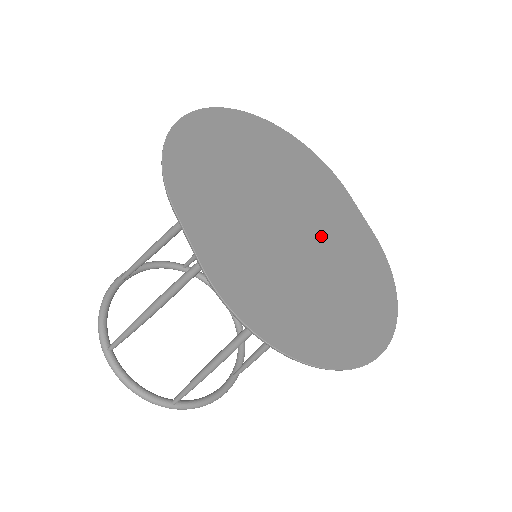
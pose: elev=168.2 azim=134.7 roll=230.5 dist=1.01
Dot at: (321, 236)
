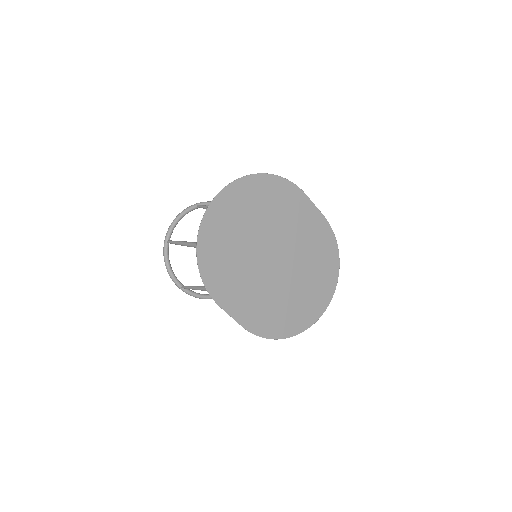
Dot at: (292, 252)
